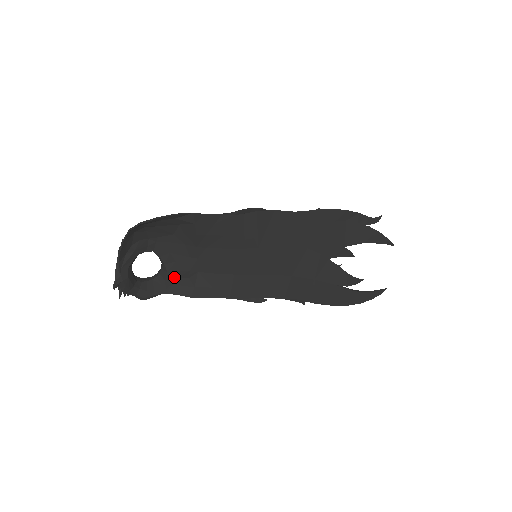
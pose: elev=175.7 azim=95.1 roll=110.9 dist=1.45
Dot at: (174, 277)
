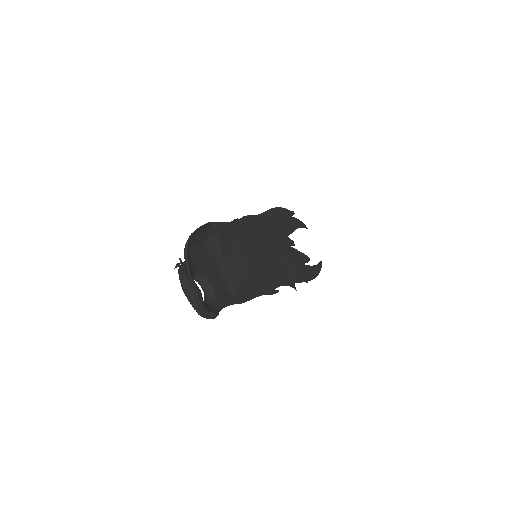
Dot at: (220, 293)
